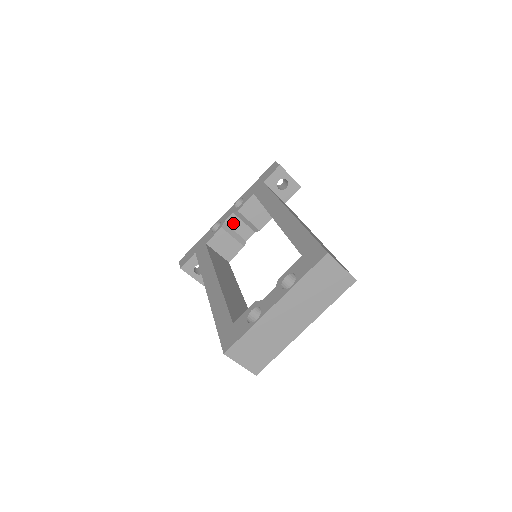
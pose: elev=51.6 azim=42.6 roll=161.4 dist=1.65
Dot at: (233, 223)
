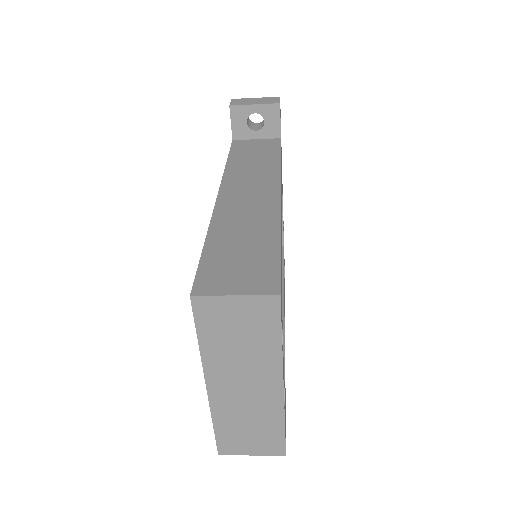
Dot at: occluded
